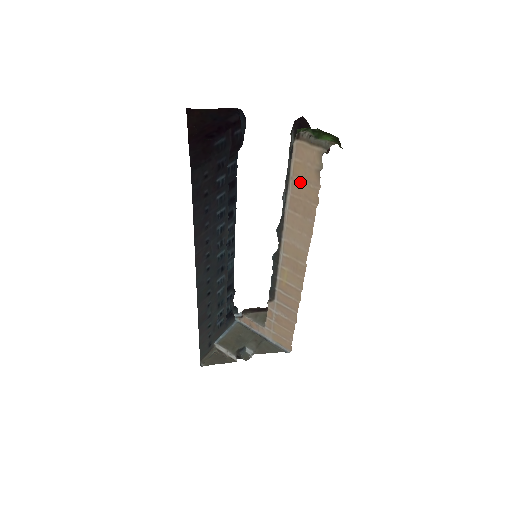
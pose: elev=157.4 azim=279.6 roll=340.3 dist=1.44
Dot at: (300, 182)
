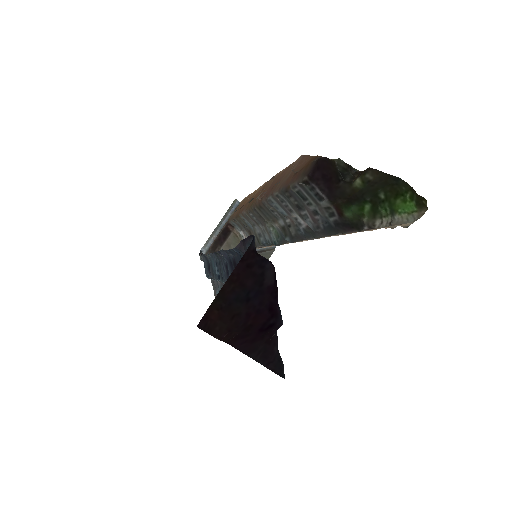
Dot at: (350, 233)
